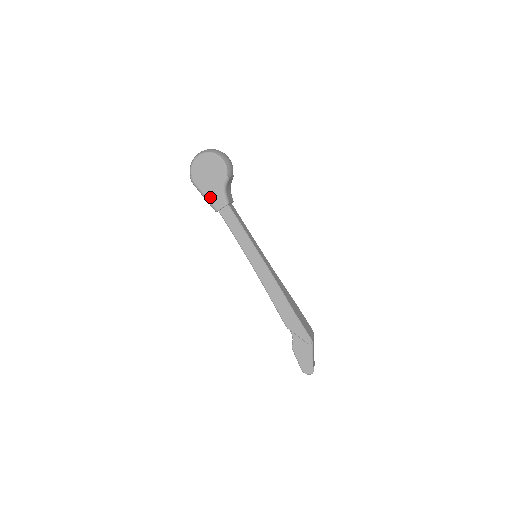
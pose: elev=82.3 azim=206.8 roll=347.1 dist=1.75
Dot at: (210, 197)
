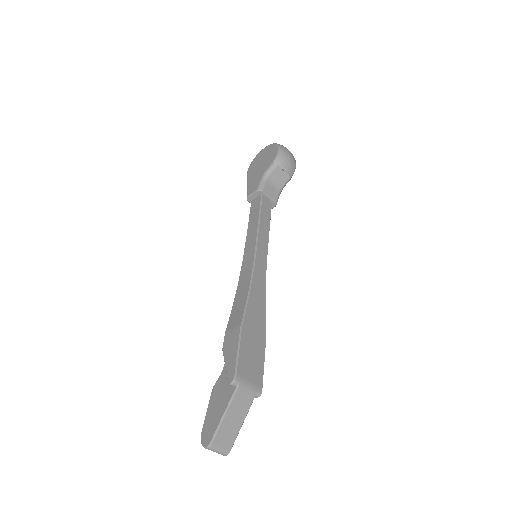
Dot at: (250, 184)
